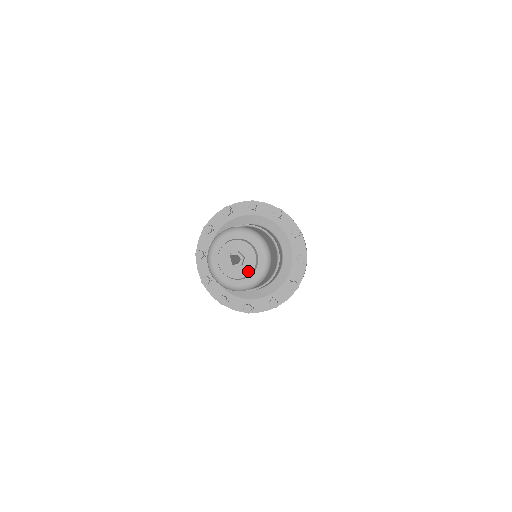
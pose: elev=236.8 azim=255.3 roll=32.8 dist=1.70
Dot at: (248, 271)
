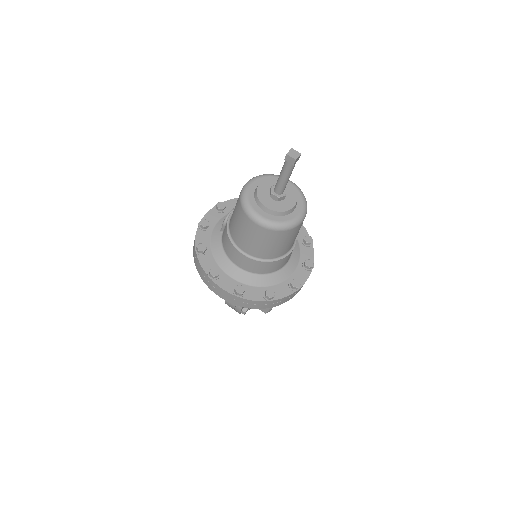
Dot at: (277, 209)
